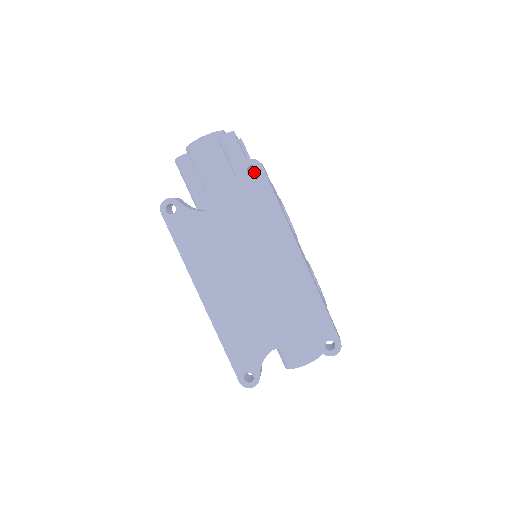
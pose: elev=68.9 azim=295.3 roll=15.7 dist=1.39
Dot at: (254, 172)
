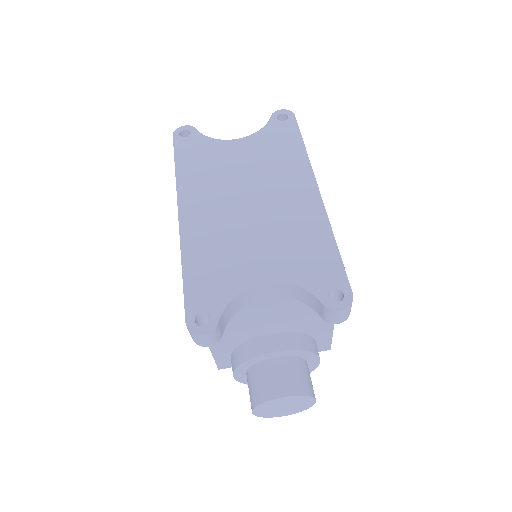
Dot at: occluded
